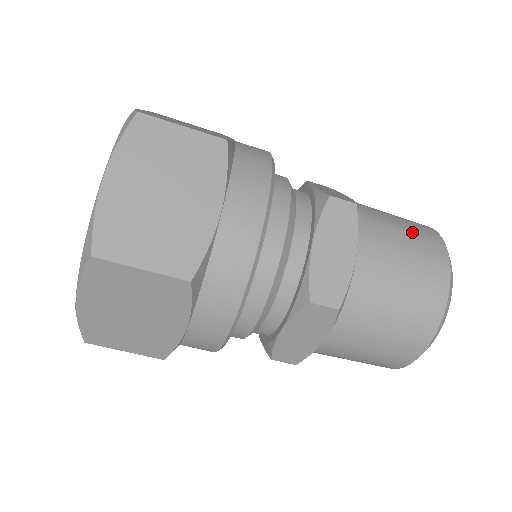
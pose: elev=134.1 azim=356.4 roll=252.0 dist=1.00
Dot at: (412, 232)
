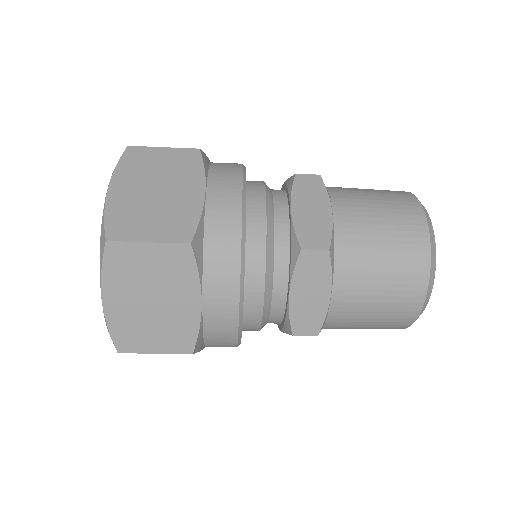
Dot at: (394, 246)
